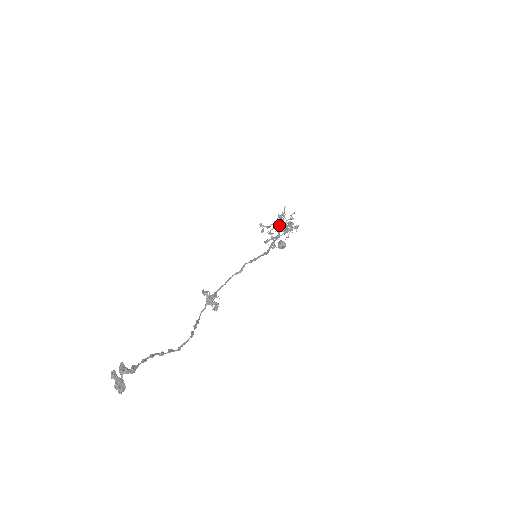
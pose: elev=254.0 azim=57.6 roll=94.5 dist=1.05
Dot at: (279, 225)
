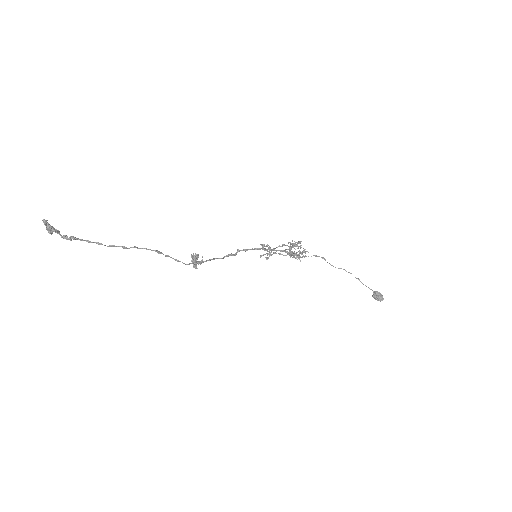
Dot at: (289, 254)
